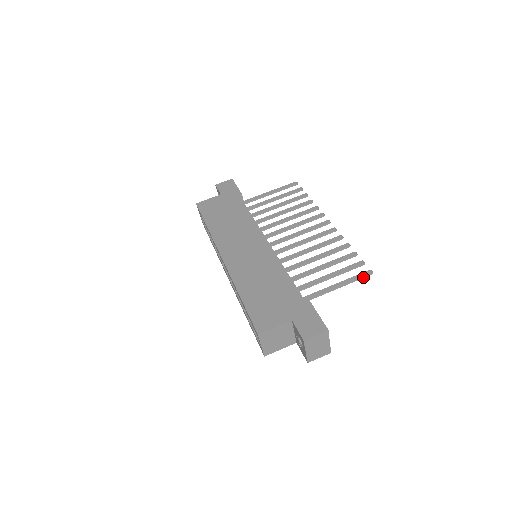
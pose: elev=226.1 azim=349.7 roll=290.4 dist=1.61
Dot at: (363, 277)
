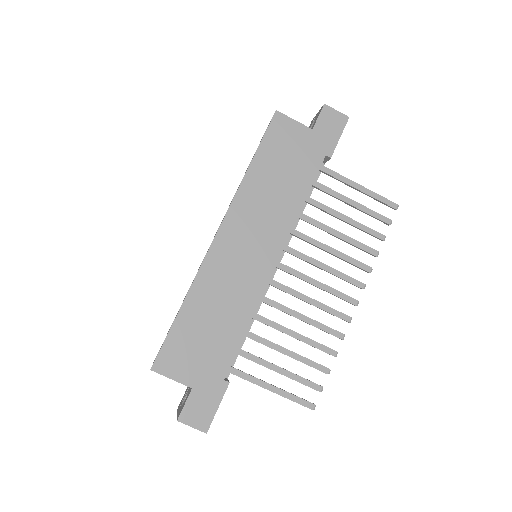
Dot at: (301, 404)
